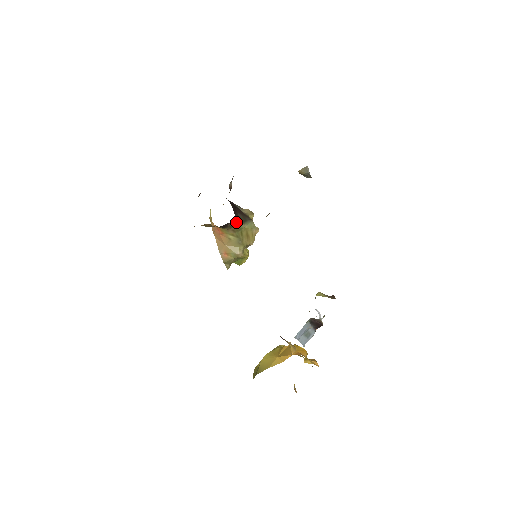
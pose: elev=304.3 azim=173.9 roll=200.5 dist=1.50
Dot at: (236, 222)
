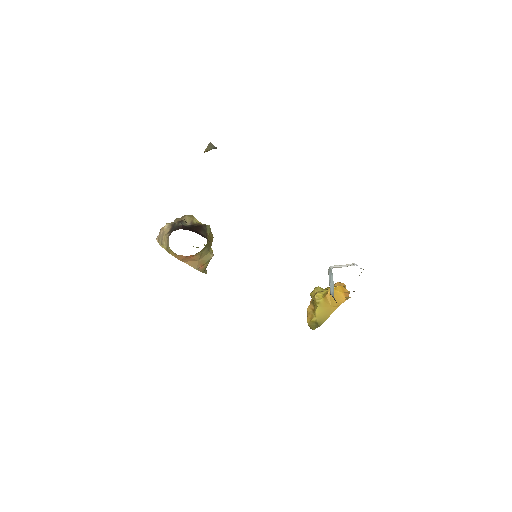
Dot at: occluded
